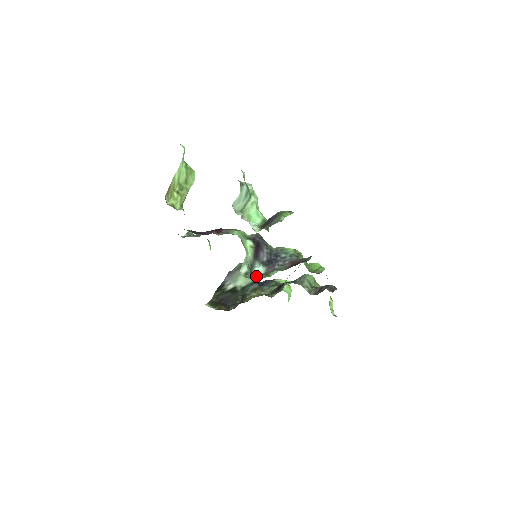
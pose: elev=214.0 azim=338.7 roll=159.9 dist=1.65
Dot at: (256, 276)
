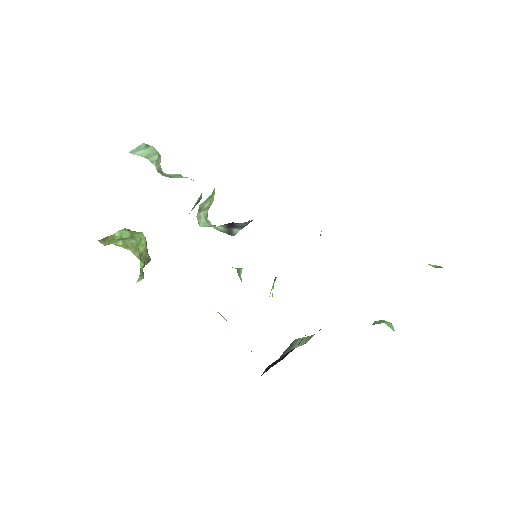
Dot at: occluded
